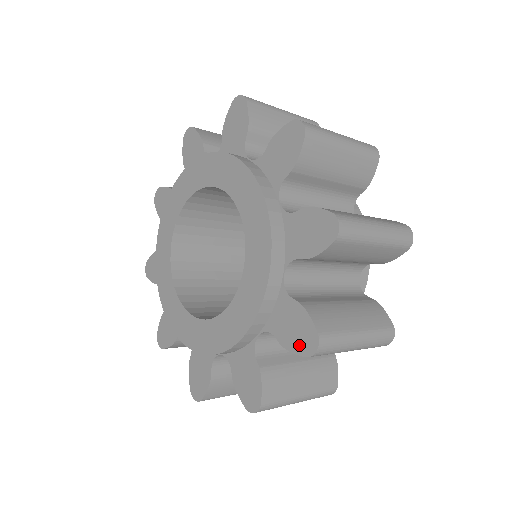
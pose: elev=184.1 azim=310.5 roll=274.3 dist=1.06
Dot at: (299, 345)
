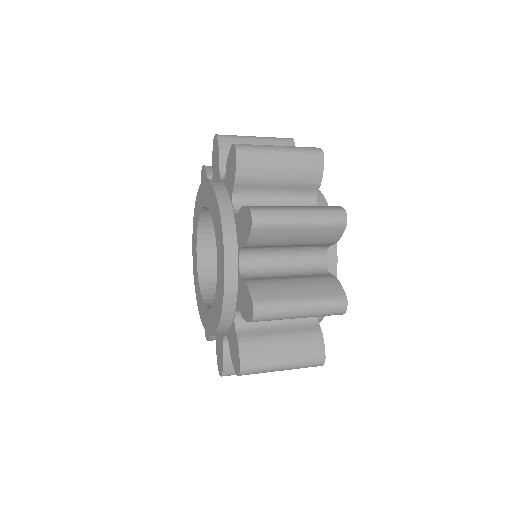
Dot at: (234, 363)
